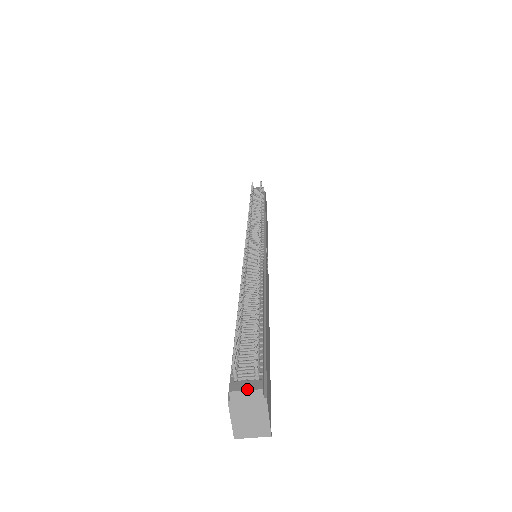
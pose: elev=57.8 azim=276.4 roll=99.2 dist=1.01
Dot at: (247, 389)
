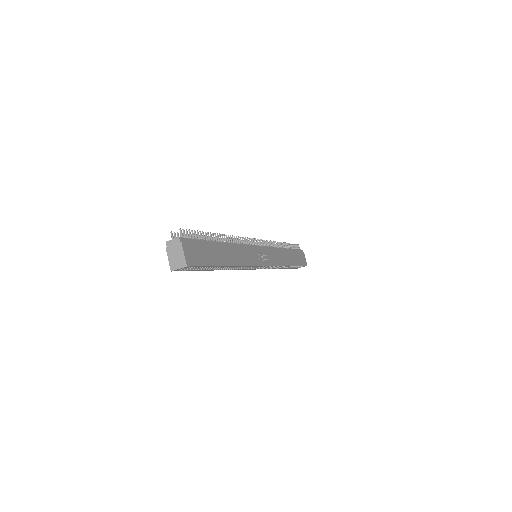
Dot at: (173, 239)
